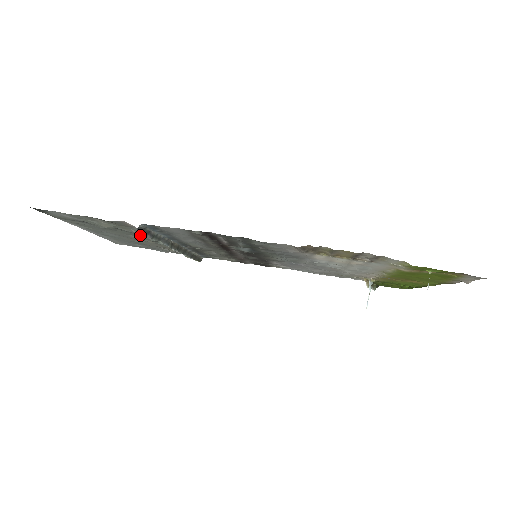
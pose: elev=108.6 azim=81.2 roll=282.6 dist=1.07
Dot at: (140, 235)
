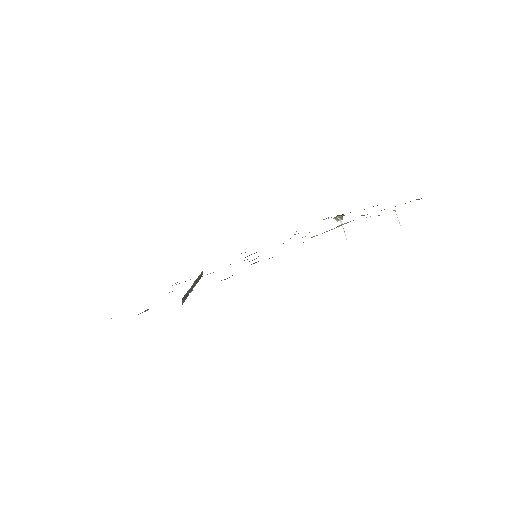
Dot at: occluded
